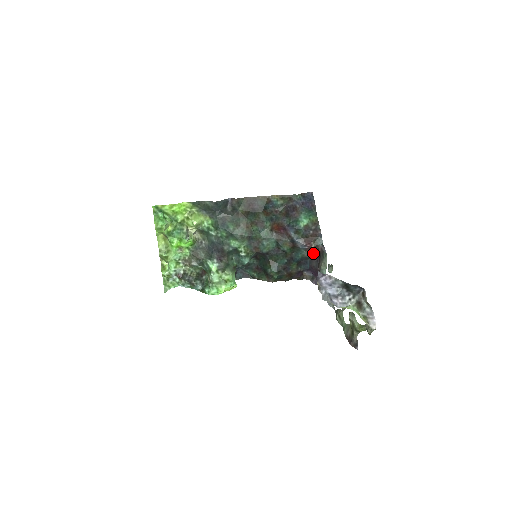
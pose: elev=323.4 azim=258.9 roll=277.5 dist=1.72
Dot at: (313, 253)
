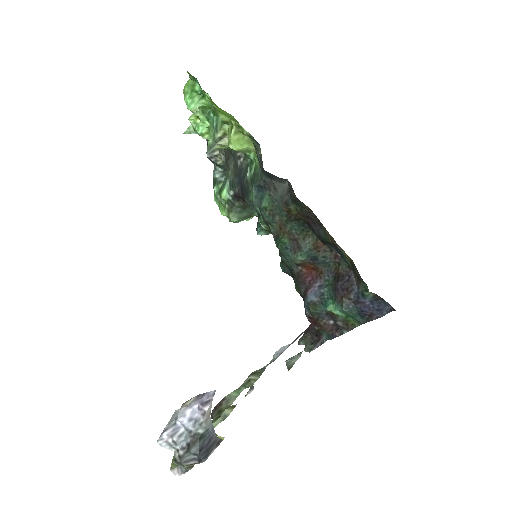
Dot at: occluded
